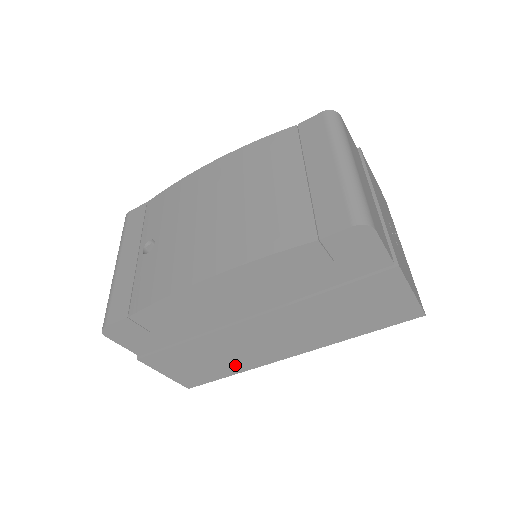
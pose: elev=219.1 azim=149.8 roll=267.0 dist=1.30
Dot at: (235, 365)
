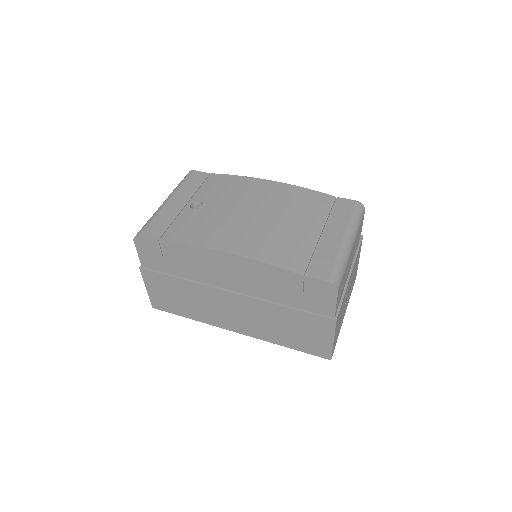
Dot at: (195, 313)
